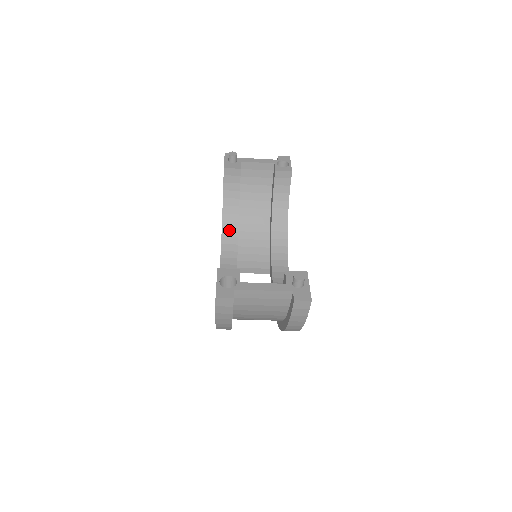
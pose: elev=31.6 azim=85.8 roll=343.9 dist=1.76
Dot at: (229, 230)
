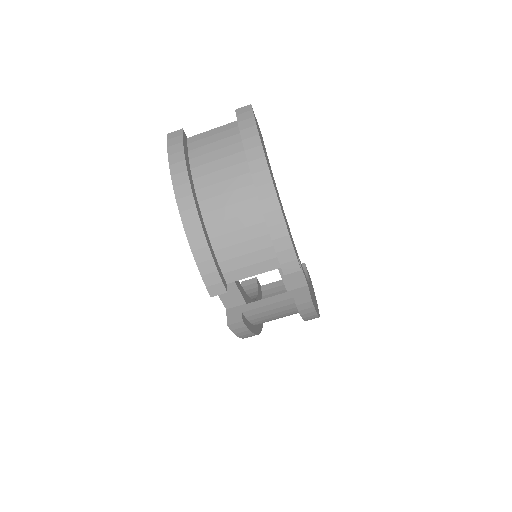
Dot at: occluded
